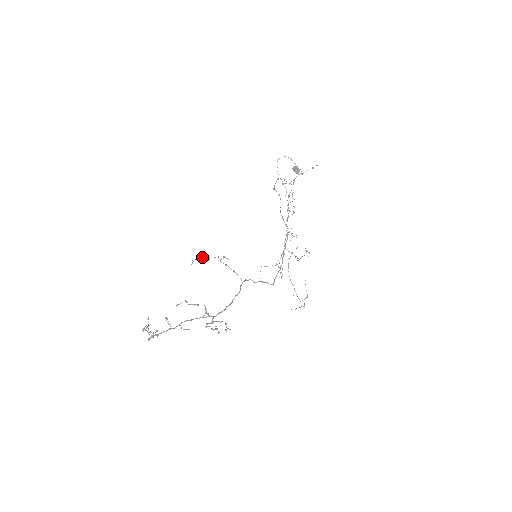
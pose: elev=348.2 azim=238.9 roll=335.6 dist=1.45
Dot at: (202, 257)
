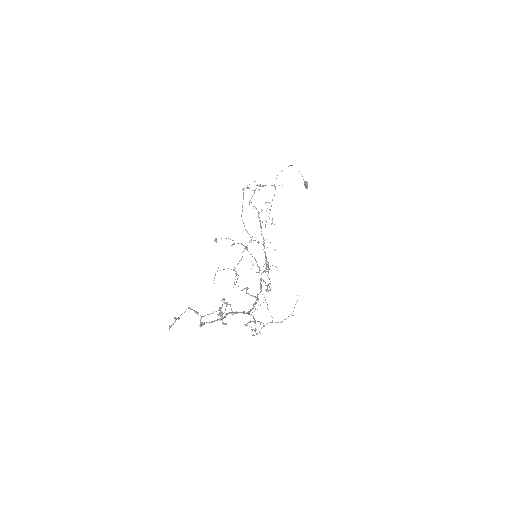
Dot at: occluded
